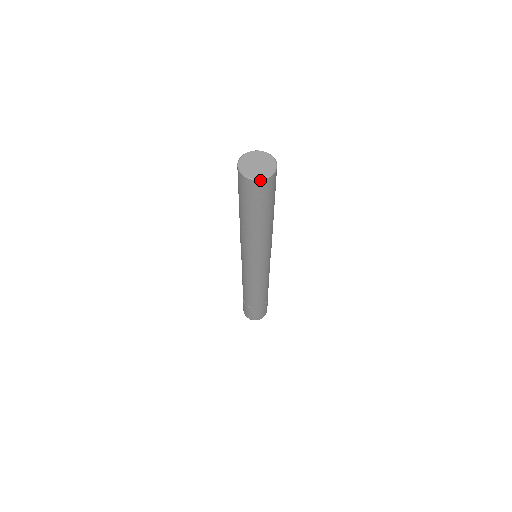
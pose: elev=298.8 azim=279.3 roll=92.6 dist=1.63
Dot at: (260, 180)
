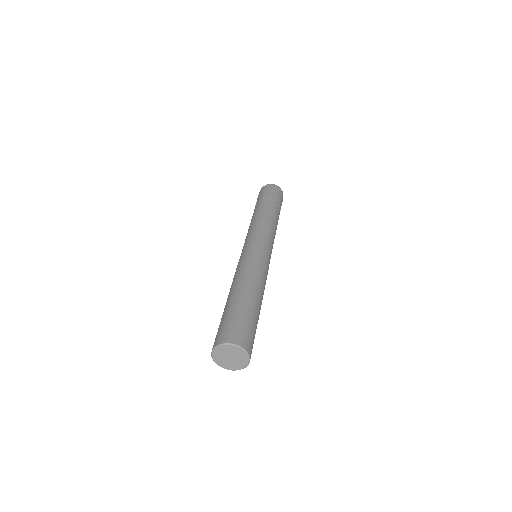
Dot at: (235, 370)
